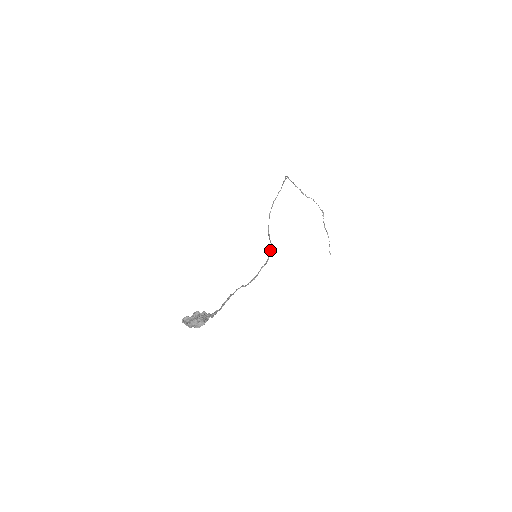
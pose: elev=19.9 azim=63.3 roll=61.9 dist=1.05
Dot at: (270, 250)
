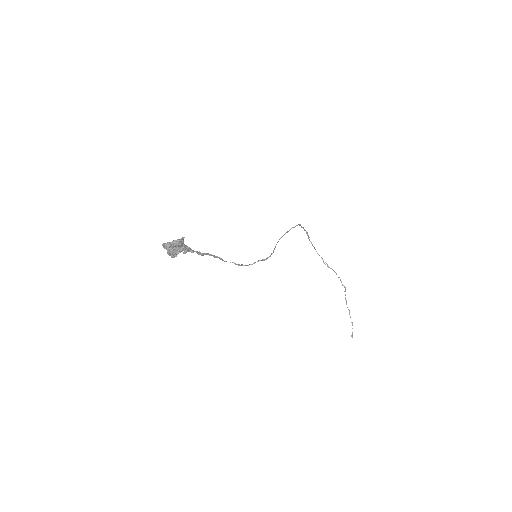
Dot at: (271, 254)
